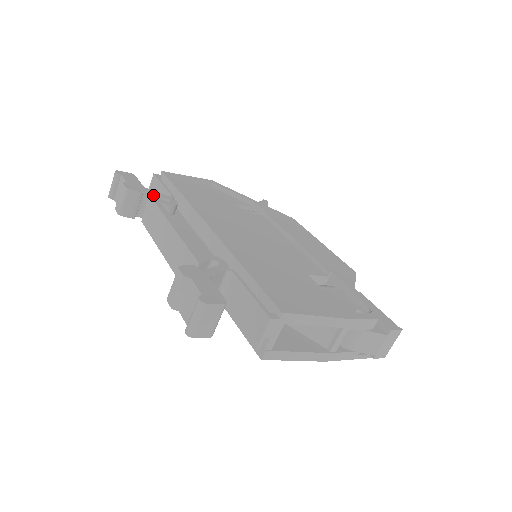
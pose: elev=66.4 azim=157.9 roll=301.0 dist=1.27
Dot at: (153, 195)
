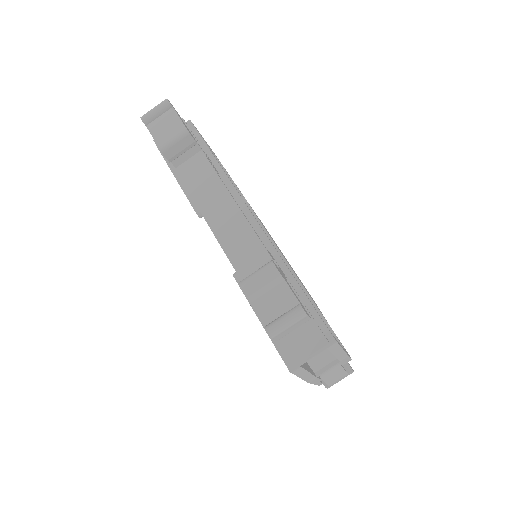
Dot at: (200, 150)
